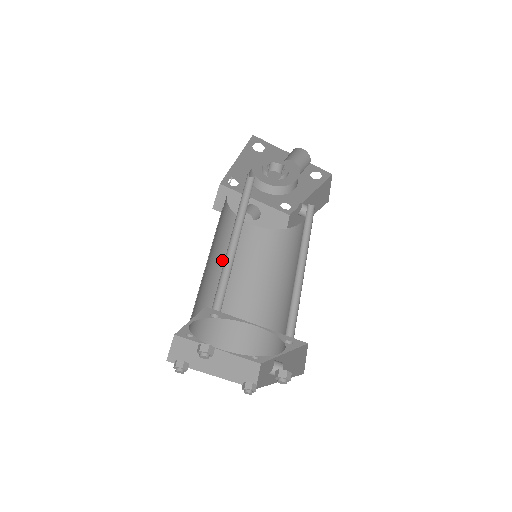
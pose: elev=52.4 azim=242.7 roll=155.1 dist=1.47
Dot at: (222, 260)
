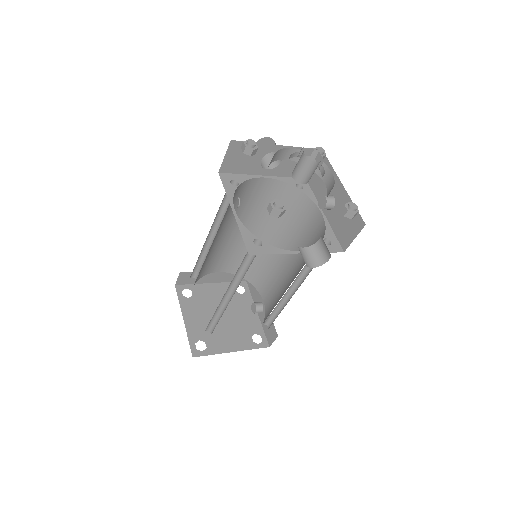
Dot at: (225, 225)
